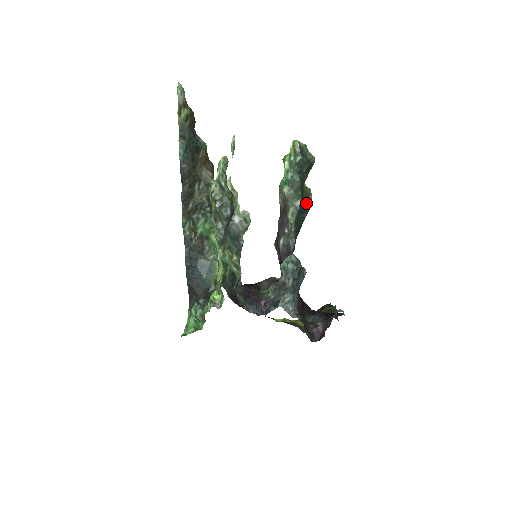
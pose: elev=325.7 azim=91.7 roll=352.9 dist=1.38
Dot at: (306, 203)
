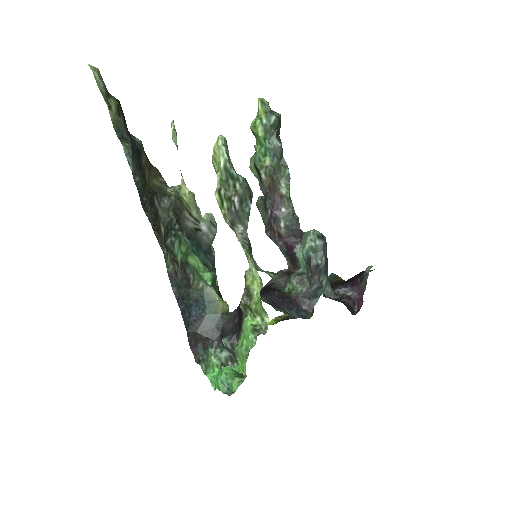
Dot at: occluded
